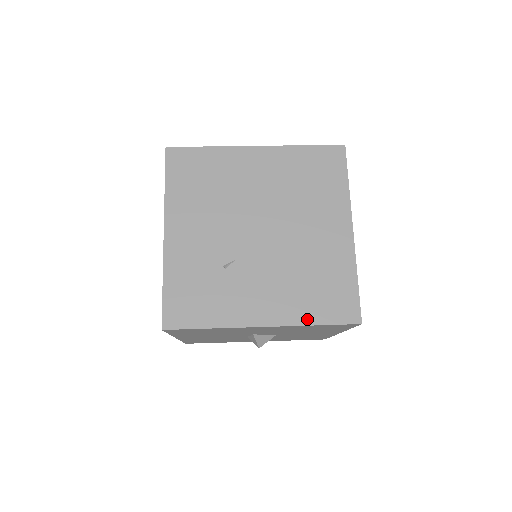
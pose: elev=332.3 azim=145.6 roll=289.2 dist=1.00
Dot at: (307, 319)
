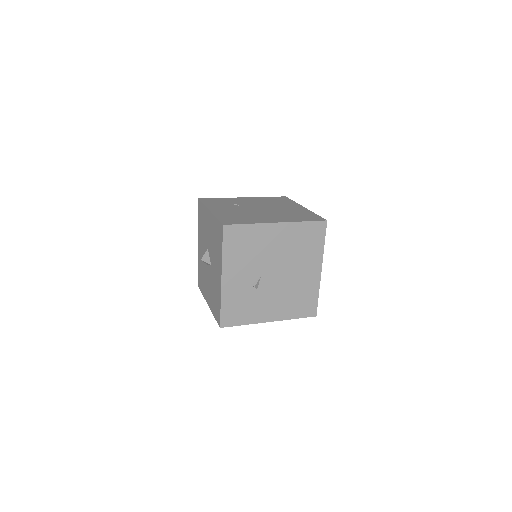
Dot at: (219, 216)
